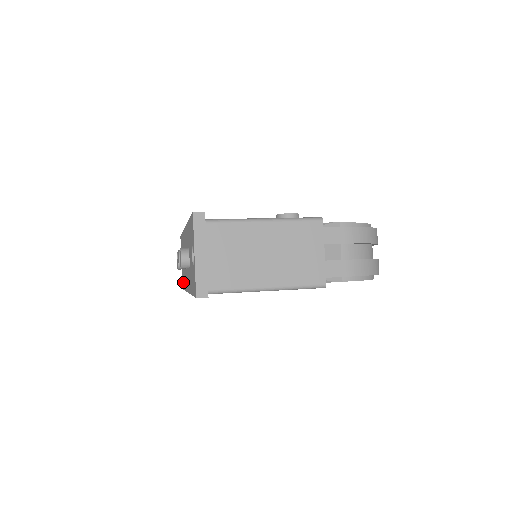
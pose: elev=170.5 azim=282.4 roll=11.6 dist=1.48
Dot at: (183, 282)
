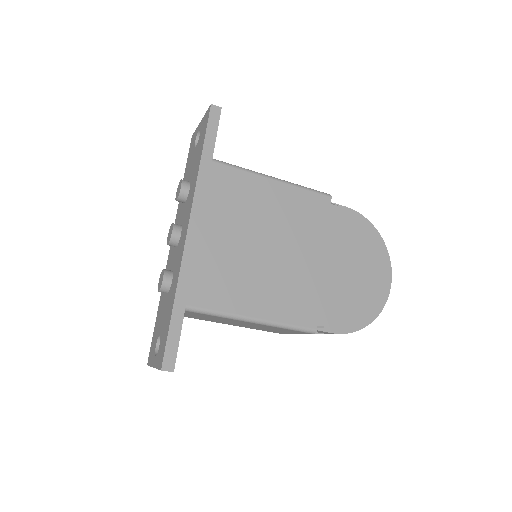
Dot at: (167, 324)
